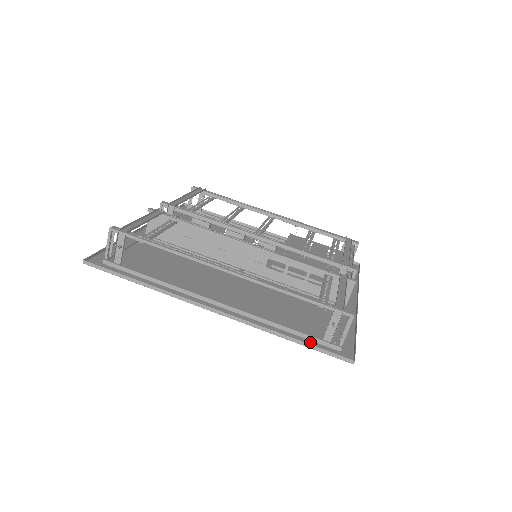
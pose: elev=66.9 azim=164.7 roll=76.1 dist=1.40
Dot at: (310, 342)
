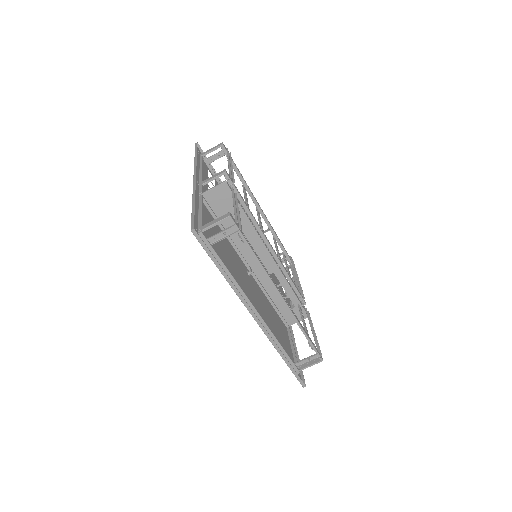
Dot at: occluded
